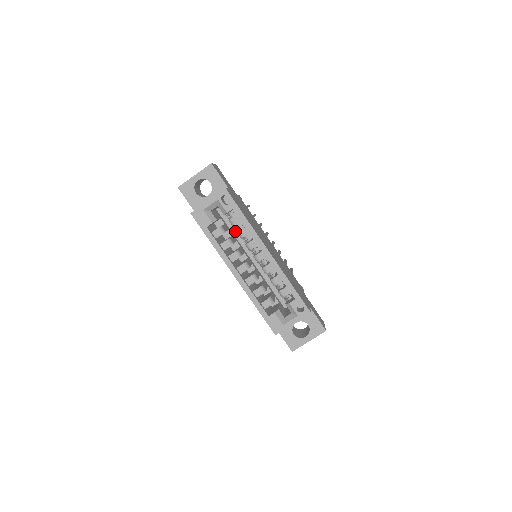
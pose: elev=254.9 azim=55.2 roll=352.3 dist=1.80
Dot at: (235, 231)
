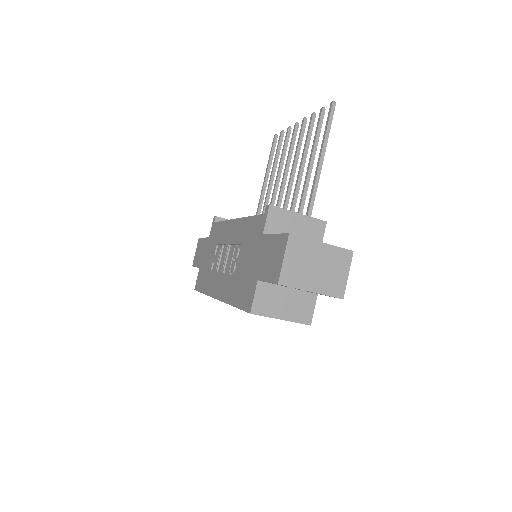
Dot at: occluded
